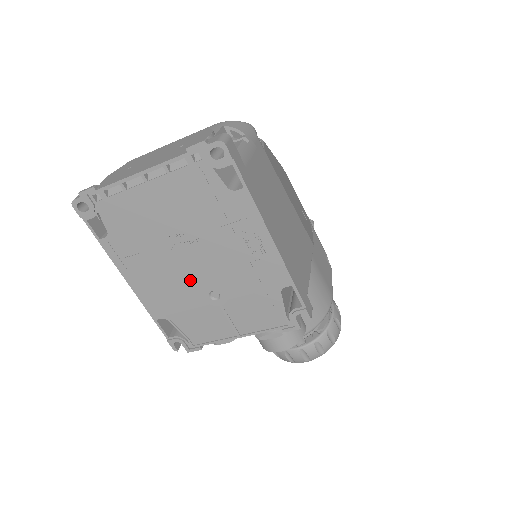
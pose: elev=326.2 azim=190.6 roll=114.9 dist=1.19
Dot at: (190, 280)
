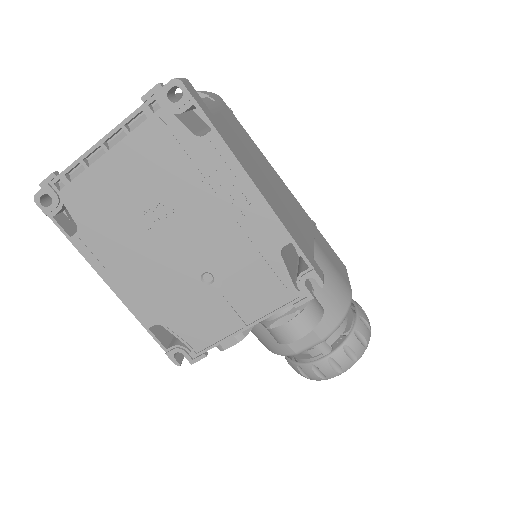
Dot at: (176, 265)
